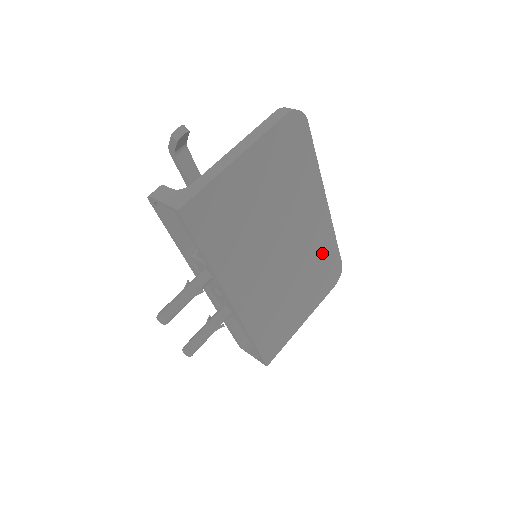
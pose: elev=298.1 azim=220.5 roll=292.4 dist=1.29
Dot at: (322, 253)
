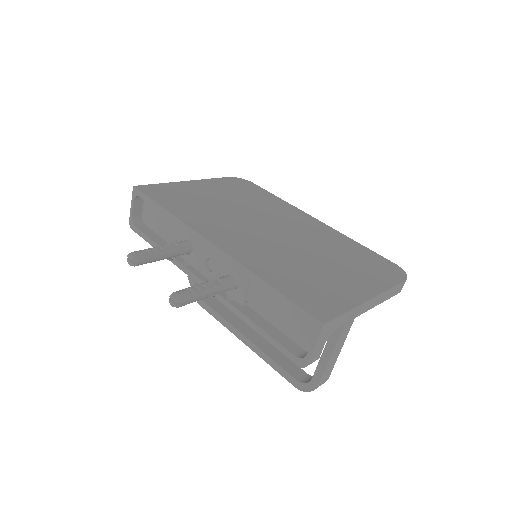
Dot at: (343, 247)
